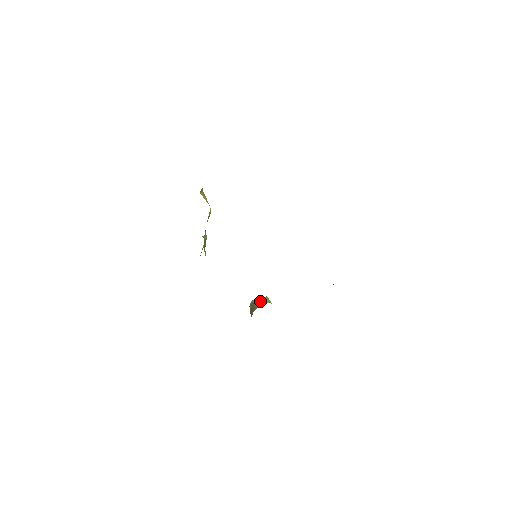
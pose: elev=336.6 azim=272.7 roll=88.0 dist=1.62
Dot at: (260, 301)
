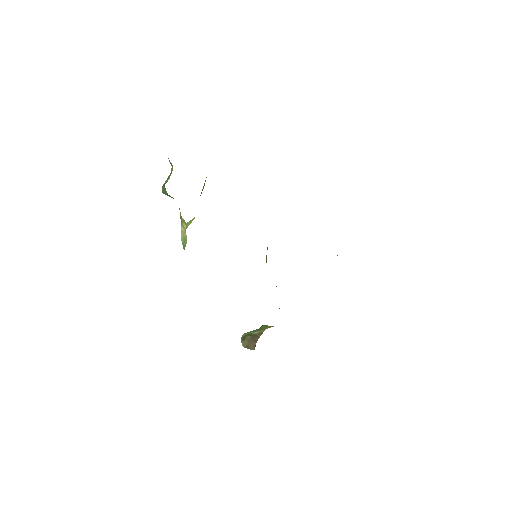
Dot at: (259, 329)
